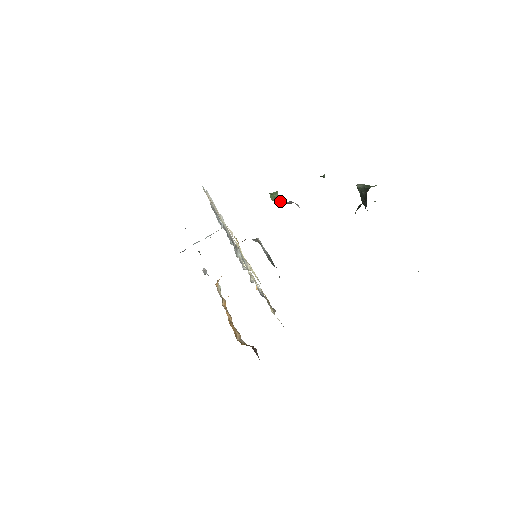
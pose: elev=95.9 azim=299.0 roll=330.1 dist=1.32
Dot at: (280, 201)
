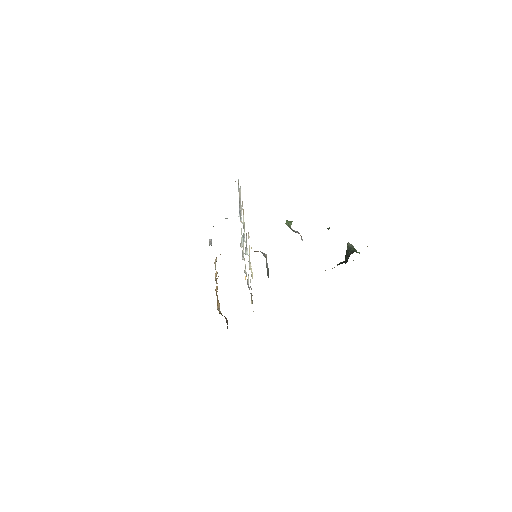
Dot at: (291, 228)
